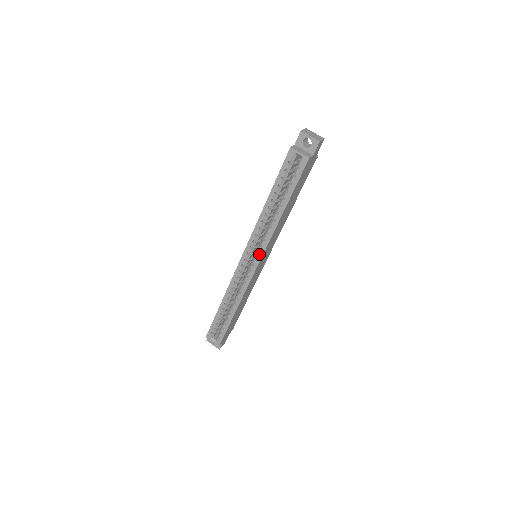
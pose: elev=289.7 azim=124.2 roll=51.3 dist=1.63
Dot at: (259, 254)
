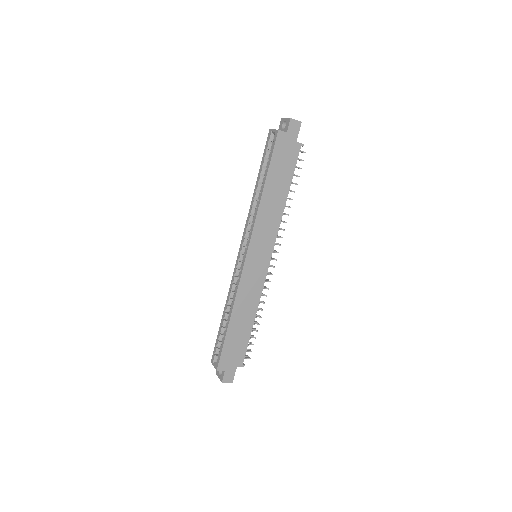
Dot at: (248, 241)
